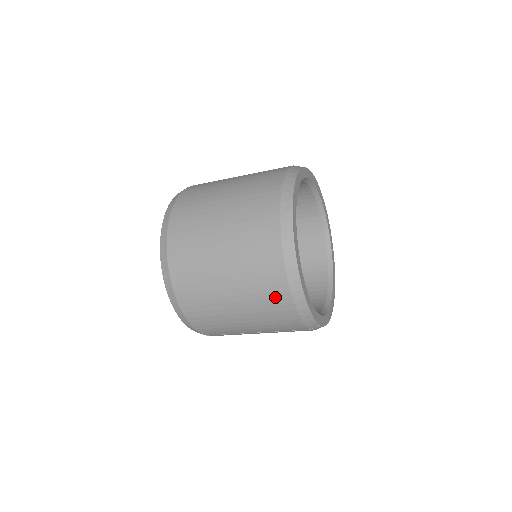
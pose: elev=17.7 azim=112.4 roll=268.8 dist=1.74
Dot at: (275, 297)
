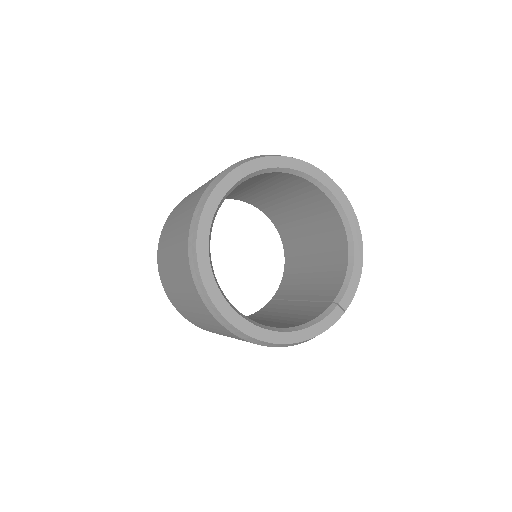
Dot at: occluded
